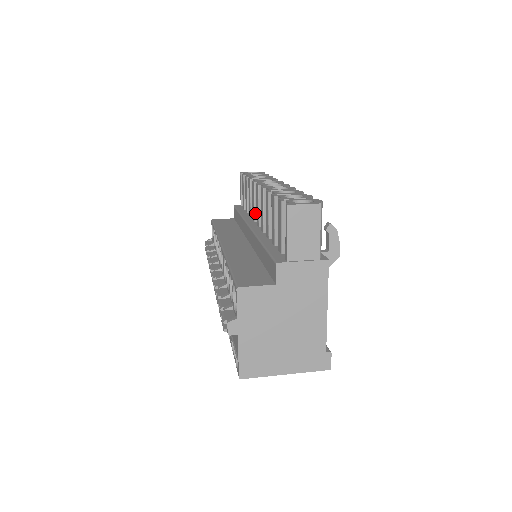
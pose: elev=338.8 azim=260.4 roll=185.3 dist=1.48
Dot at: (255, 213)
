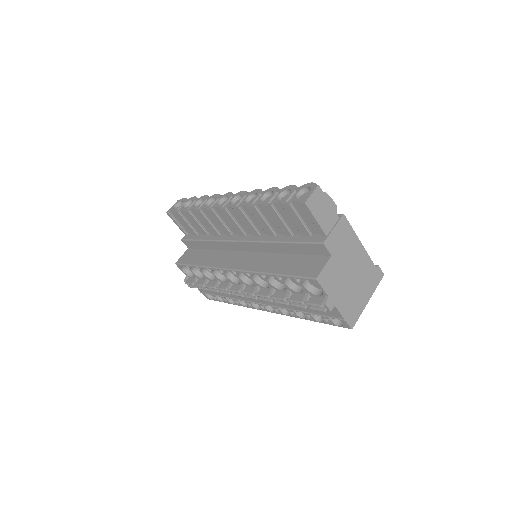
Dot at: (228, 229)
